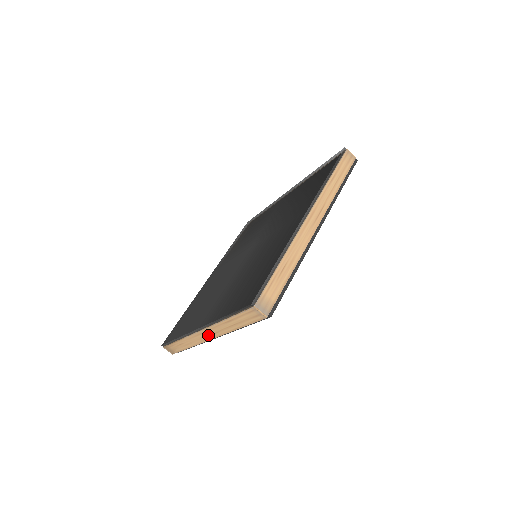
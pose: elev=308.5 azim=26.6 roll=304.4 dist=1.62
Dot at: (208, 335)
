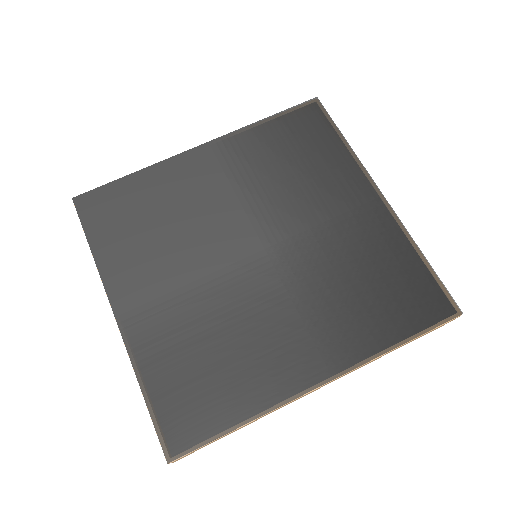
Dot at: occluded
